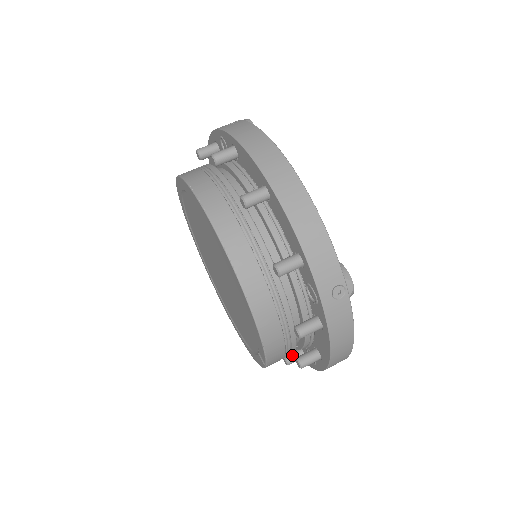
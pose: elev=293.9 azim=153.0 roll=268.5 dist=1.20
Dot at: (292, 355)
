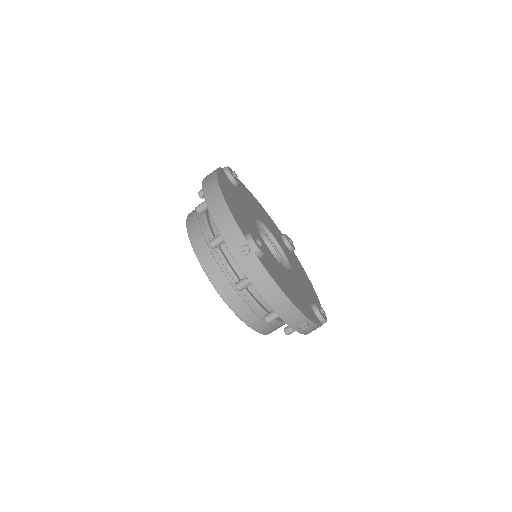
Dot at: (289, 326)
